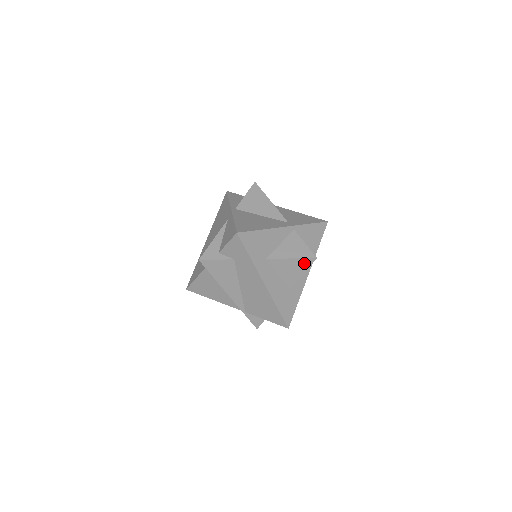
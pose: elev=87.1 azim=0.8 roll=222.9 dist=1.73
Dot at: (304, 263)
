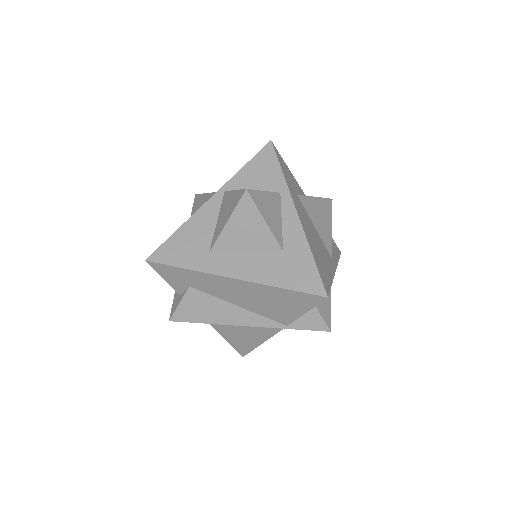
Dot at: (245, 210)
